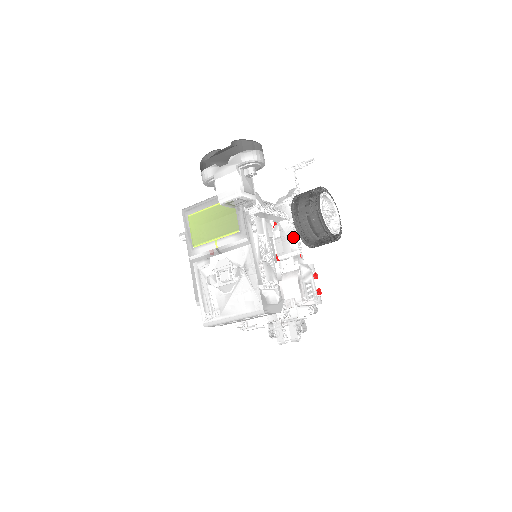
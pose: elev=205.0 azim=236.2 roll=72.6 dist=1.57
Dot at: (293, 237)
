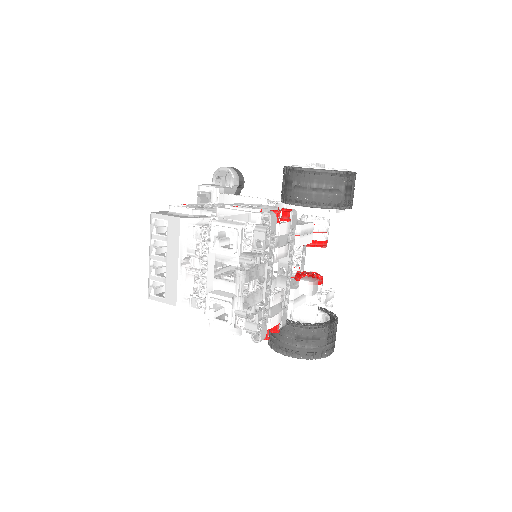
Dot at: occluded
